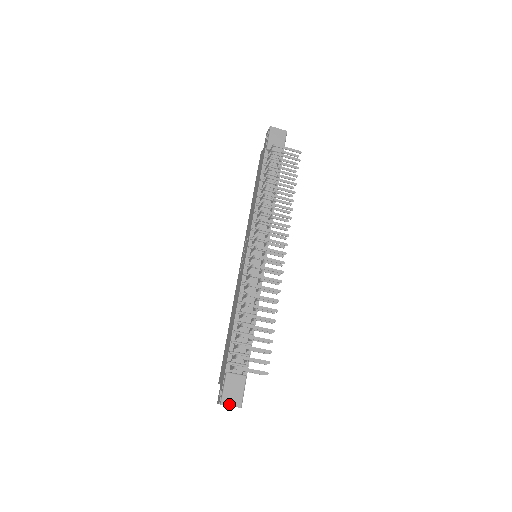
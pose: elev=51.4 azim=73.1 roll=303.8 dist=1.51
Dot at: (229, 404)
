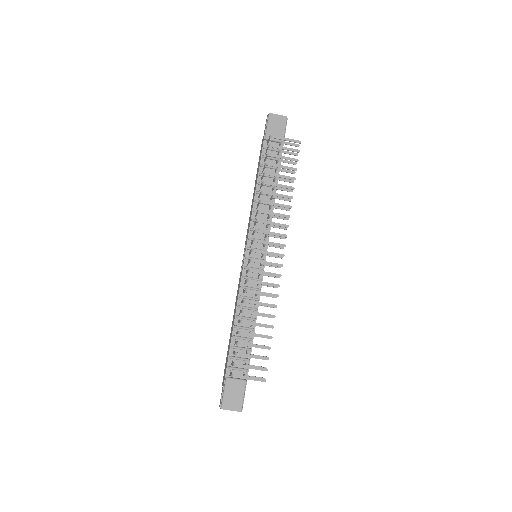
Dot at: (229, 408)
